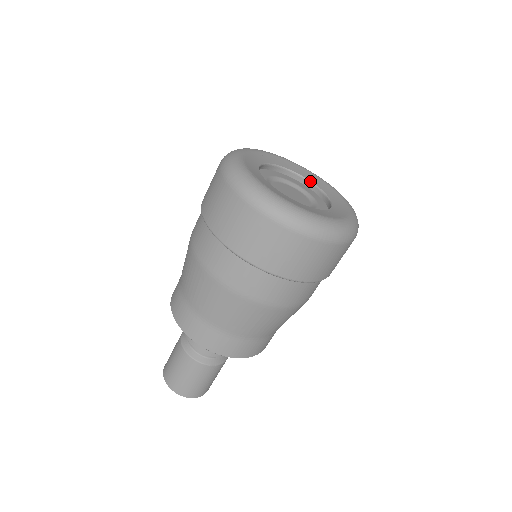
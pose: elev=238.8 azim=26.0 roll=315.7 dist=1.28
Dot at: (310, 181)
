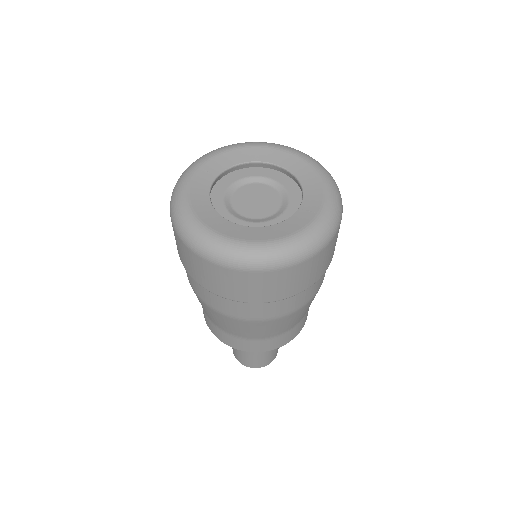
Dot at: (267, 163)
